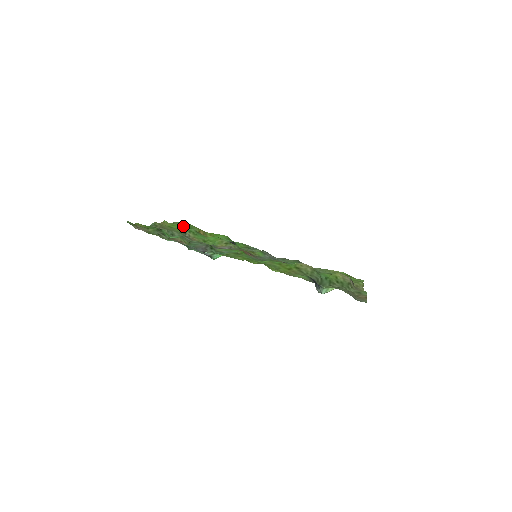
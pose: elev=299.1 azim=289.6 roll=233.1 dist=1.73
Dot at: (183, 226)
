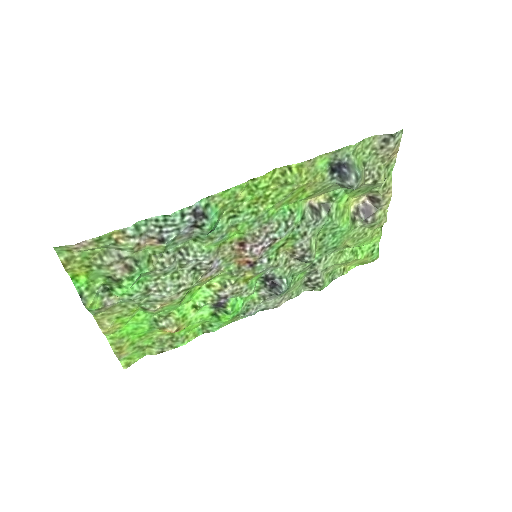
Dot at: (137, 329)
